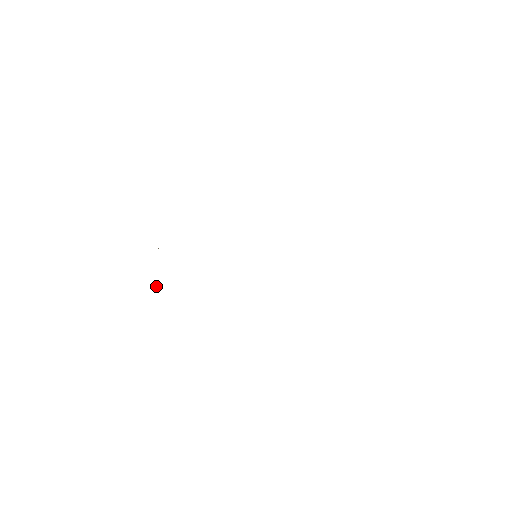
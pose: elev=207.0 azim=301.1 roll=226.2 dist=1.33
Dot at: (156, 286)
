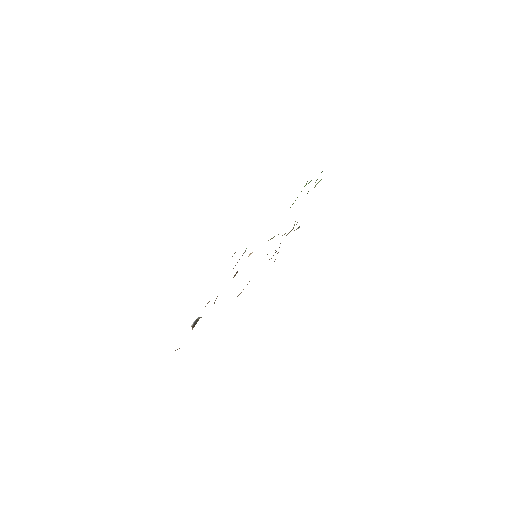
Dot at: occluded
